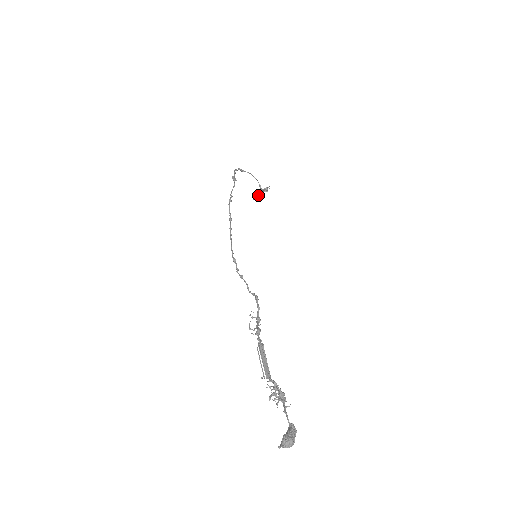
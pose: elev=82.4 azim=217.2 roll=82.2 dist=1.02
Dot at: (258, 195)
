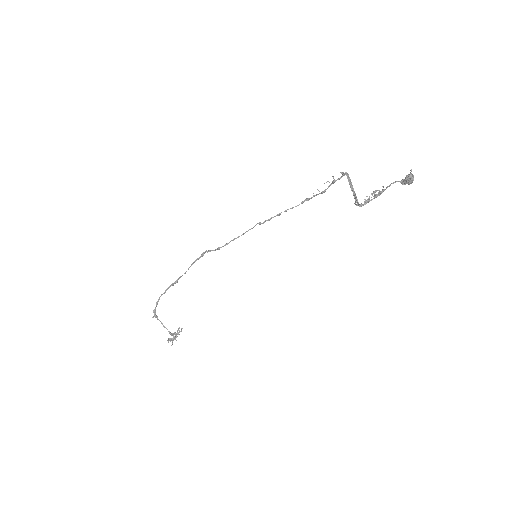
Dot at: occluded
